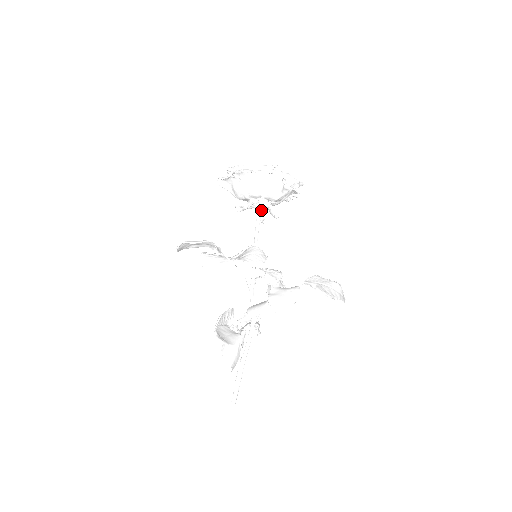
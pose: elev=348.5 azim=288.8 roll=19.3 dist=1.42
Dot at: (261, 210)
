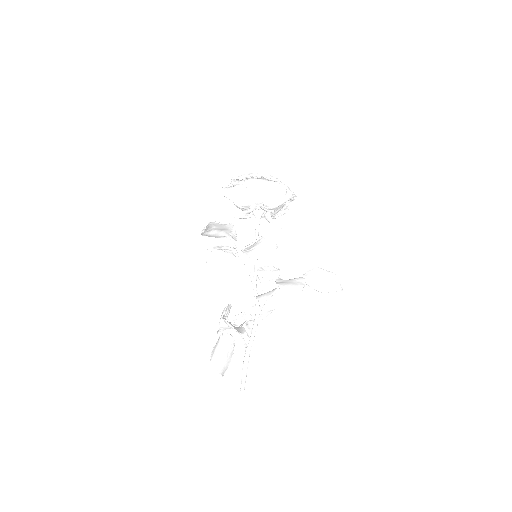
Dot at: (260, 217)
